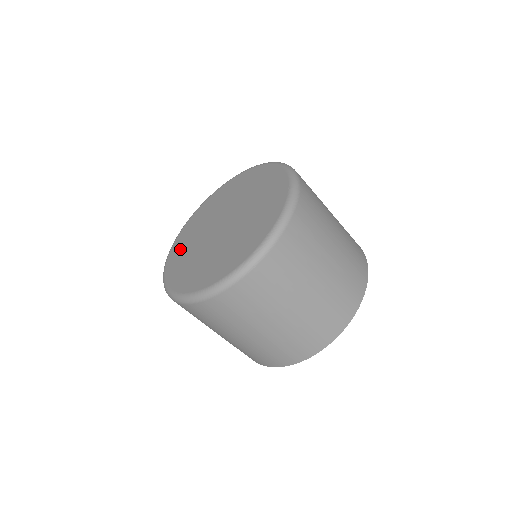
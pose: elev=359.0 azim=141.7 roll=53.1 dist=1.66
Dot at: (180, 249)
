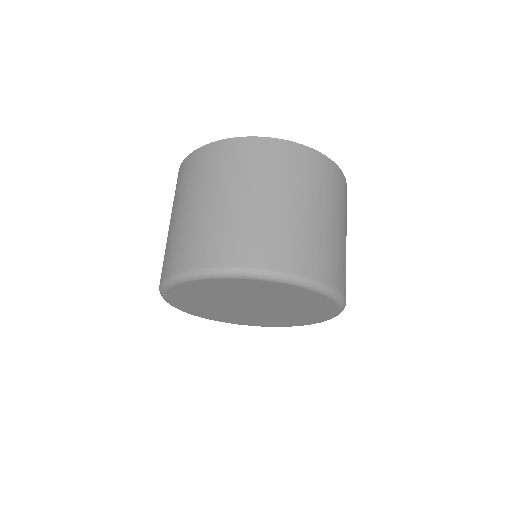
Dot at: (201, 312)
